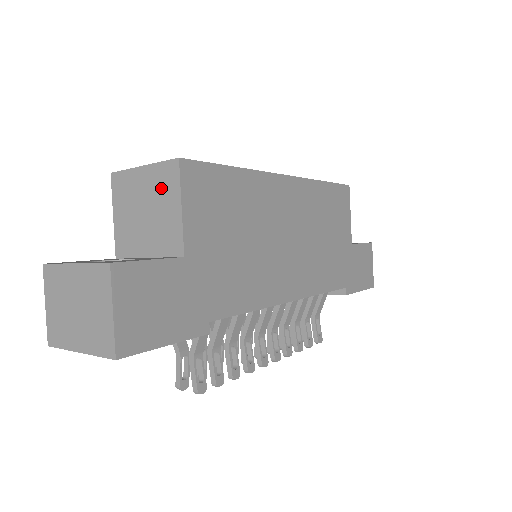
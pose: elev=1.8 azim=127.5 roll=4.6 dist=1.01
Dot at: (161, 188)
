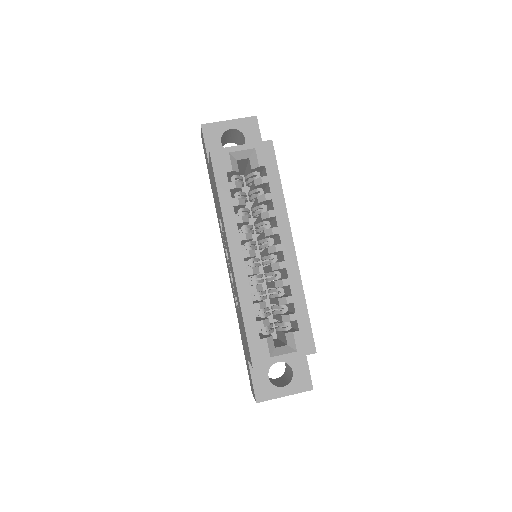
Dot at: occluded
